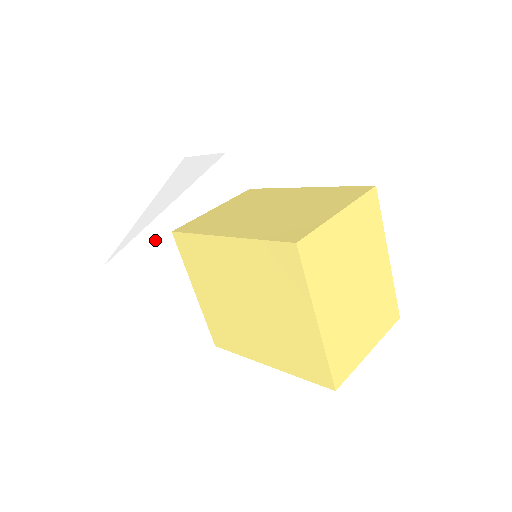
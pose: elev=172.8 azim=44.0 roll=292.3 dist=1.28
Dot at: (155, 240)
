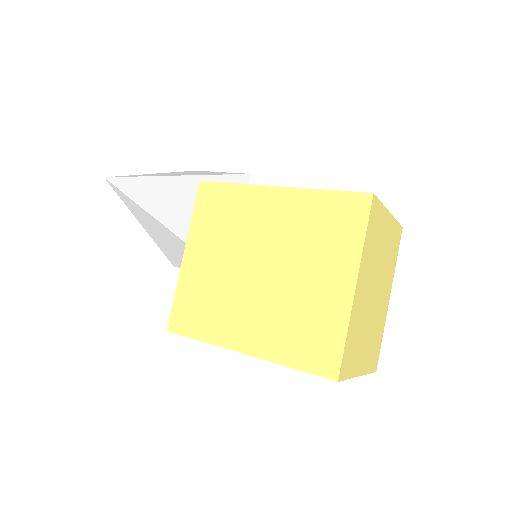
Dot at: (160, 194)
